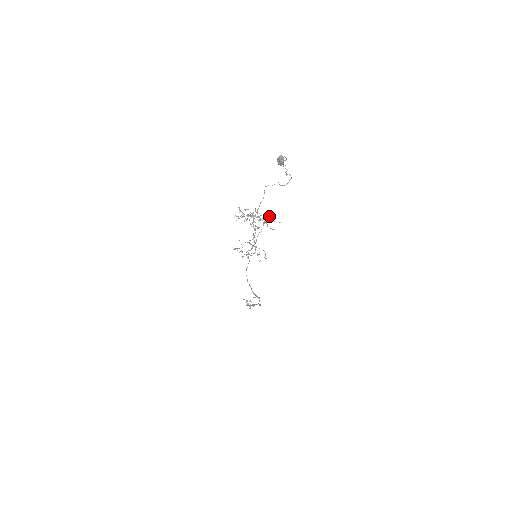
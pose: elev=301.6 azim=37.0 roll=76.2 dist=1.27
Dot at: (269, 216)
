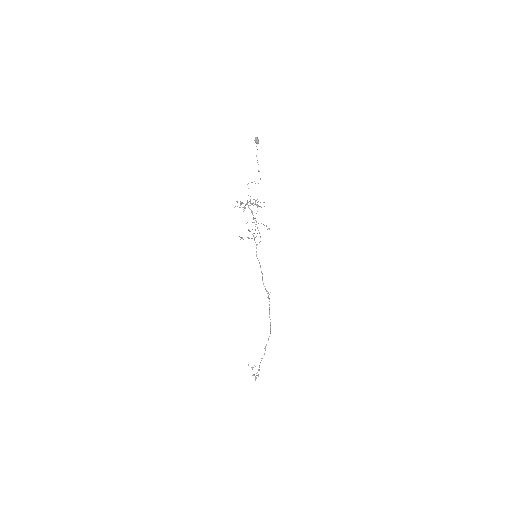
Dot at: occluded
